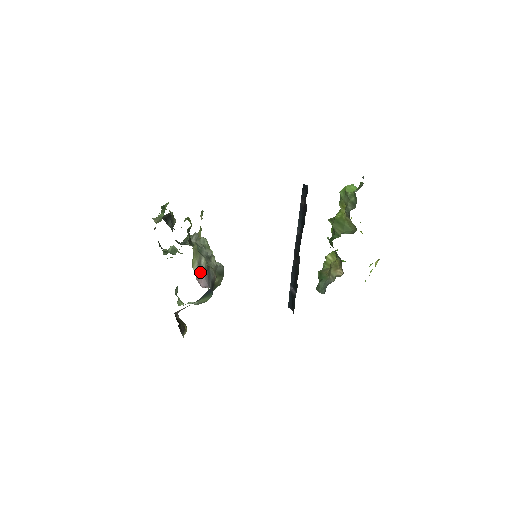
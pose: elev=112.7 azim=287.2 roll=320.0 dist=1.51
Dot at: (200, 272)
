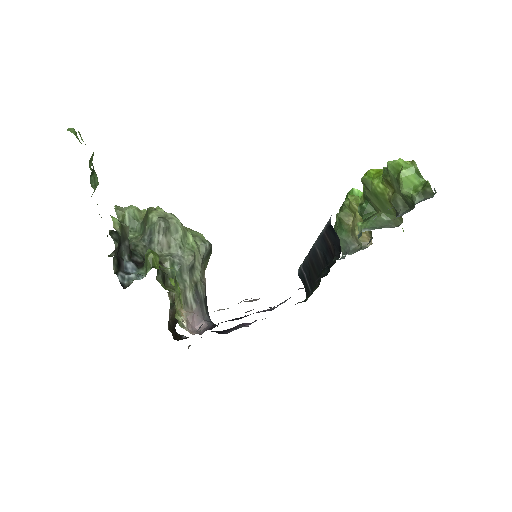
Dot at: (189, 313)
